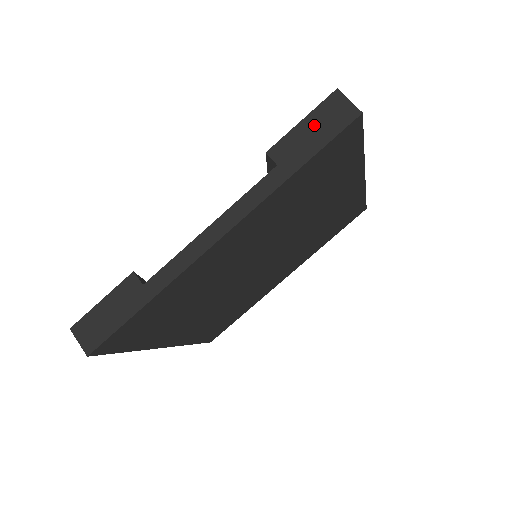
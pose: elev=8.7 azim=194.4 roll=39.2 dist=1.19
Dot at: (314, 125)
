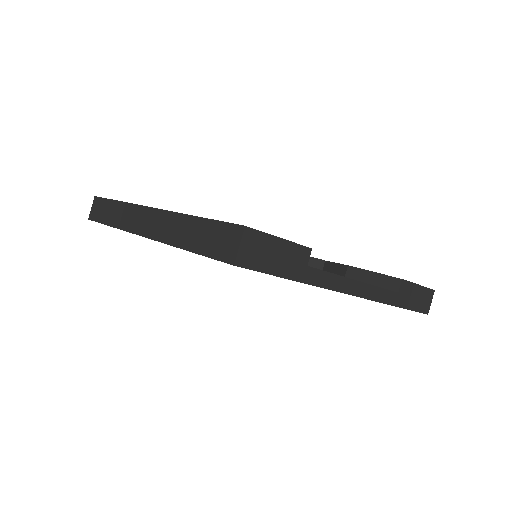
Dot at: (419, 294)
